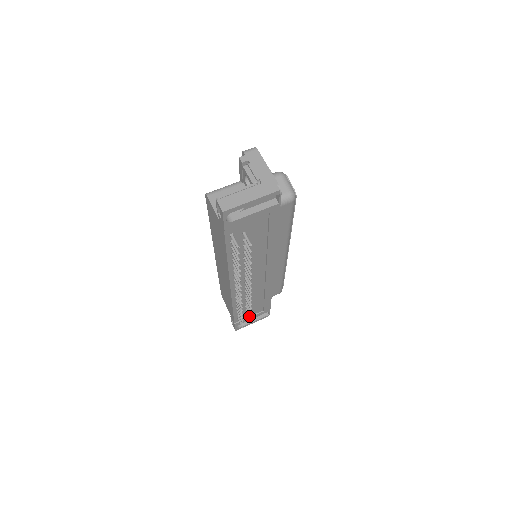
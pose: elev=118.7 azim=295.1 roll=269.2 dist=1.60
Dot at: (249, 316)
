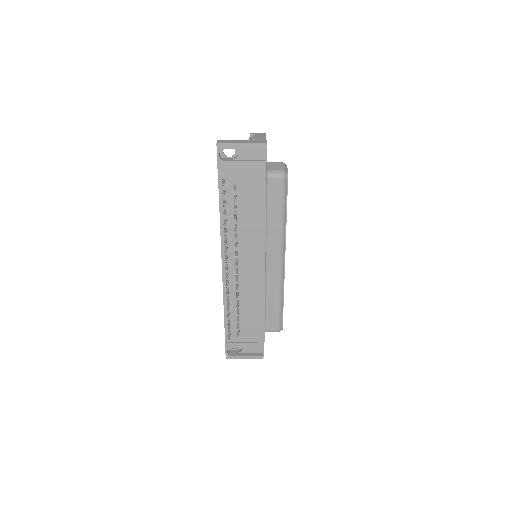
Dot at: (237, 327)
